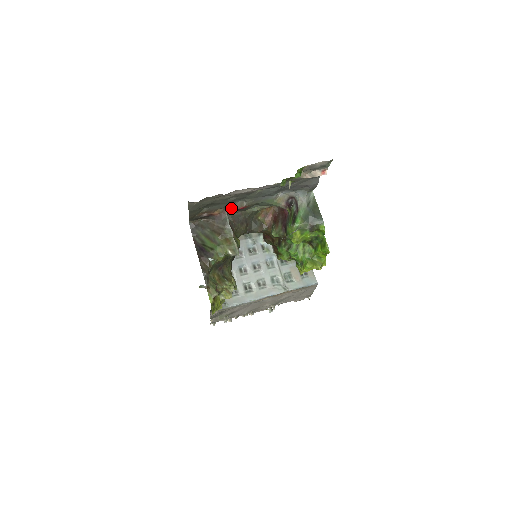
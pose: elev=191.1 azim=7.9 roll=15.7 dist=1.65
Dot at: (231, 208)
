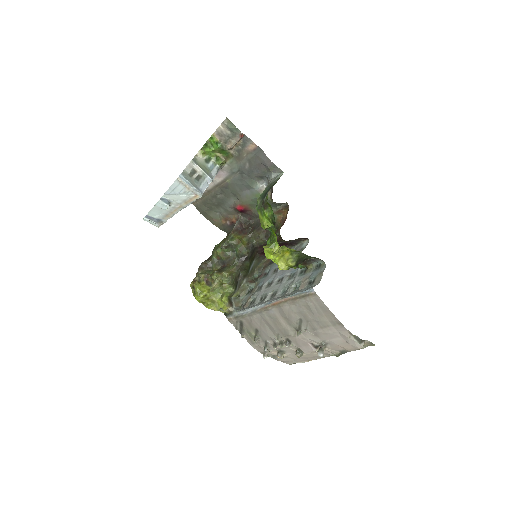
Dot at: (242, 213)
